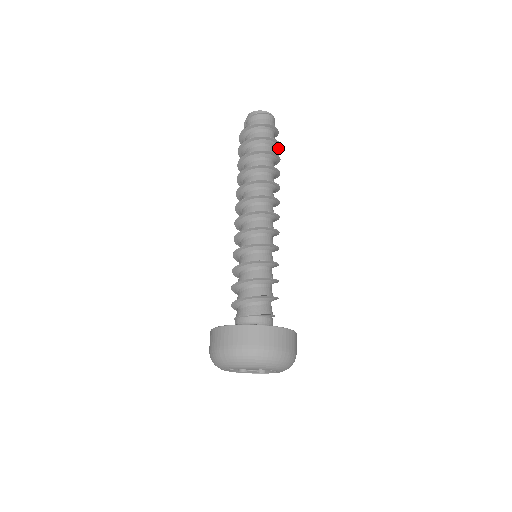
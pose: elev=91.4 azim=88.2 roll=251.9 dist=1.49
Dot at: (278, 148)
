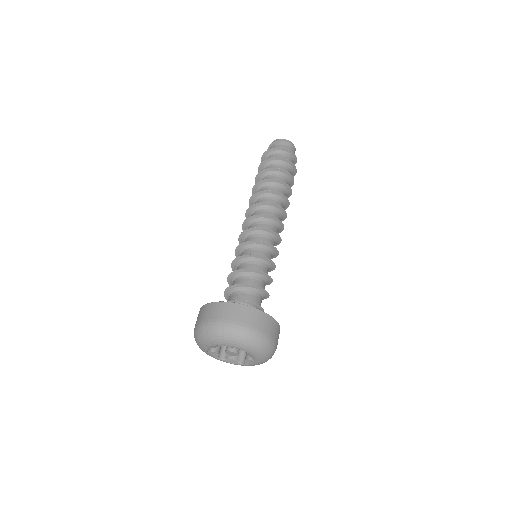
Dot at: (294, 173)
